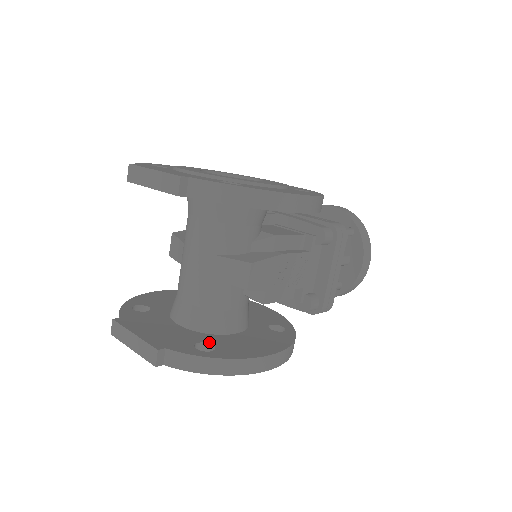
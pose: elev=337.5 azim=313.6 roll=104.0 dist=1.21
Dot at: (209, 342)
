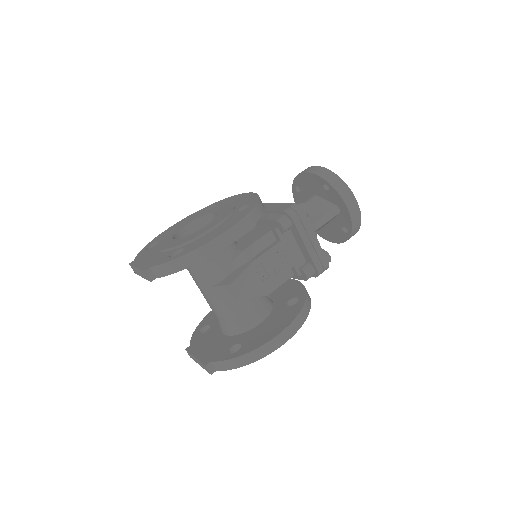
Dot at: (239, 342)
